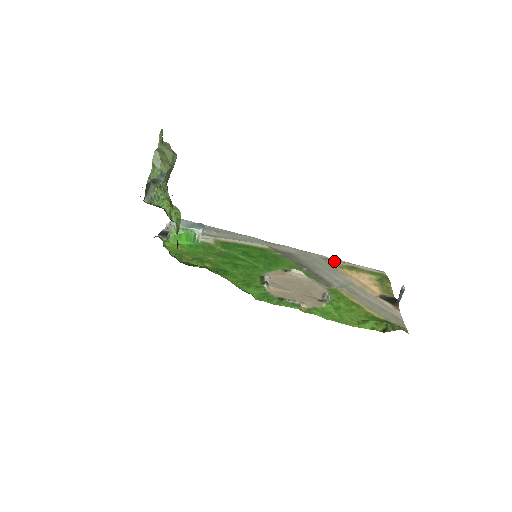
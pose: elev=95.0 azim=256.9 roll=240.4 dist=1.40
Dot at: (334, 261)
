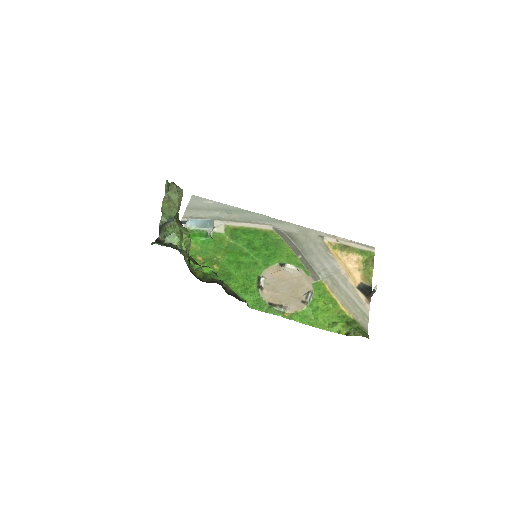
Dot at: (329, 240)
